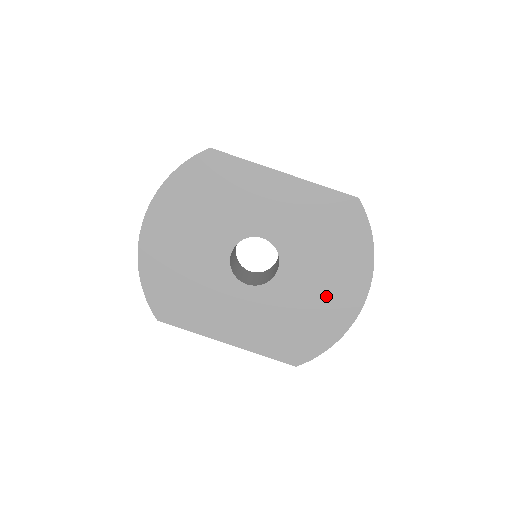
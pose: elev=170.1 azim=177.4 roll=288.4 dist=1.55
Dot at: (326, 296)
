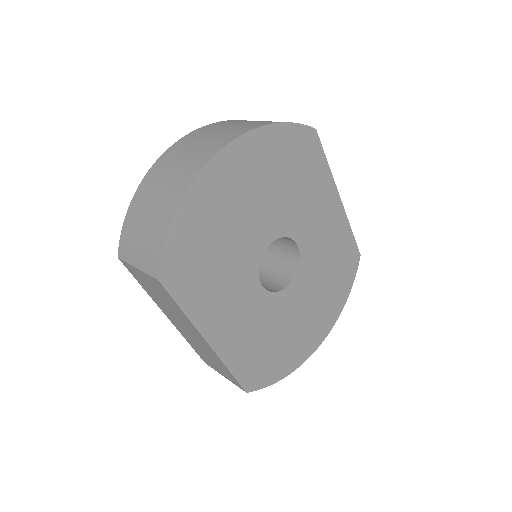
Dot at: (303, 328)
